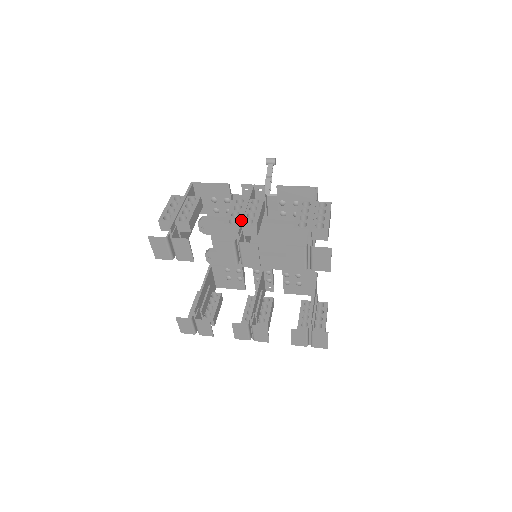
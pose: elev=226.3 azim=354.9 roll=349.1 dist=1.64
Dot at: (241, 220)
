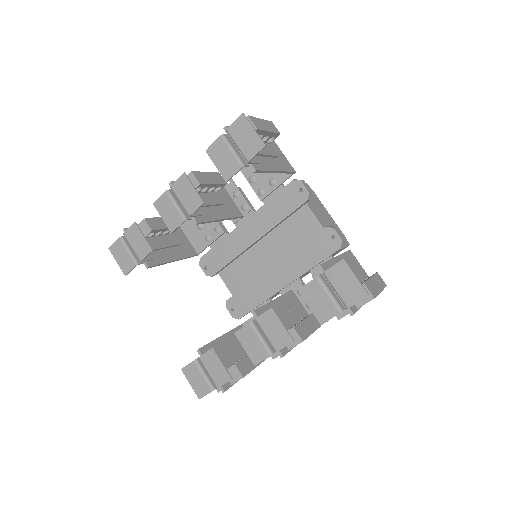
Dot at: occluded
